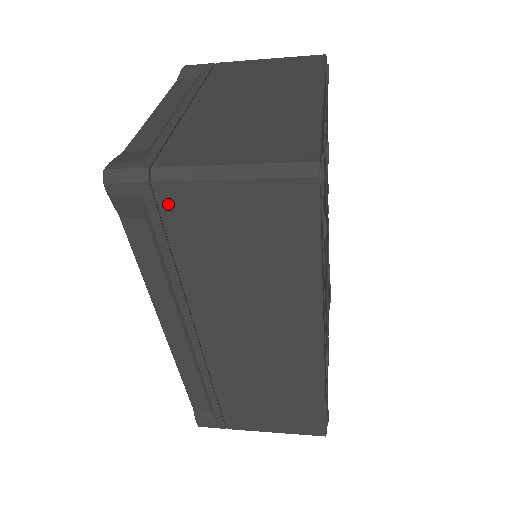
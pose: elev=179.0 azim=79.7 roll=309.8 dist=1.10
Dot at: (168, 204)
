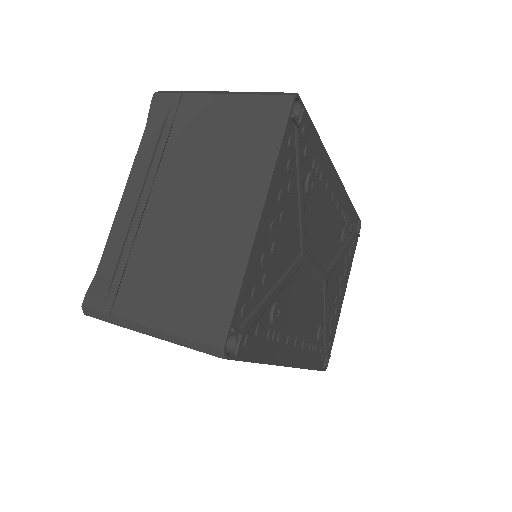
Dot at: occluded
